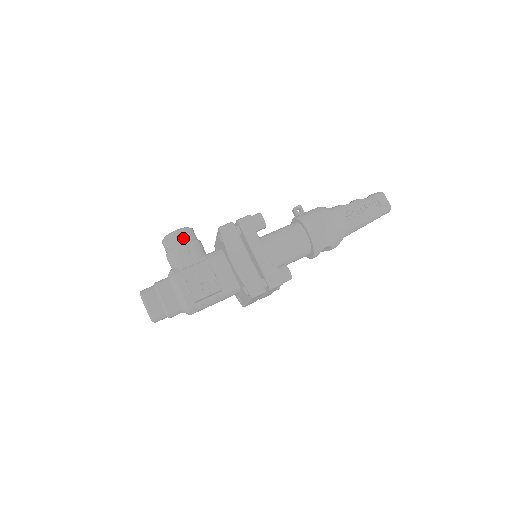
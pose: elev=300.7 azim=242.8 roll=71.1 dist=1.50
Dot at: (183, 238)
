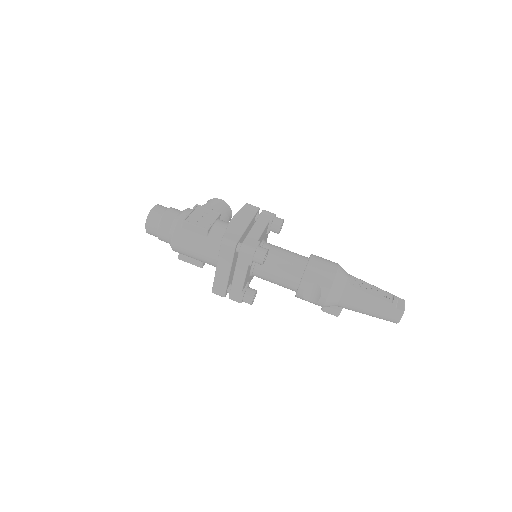
Dot at: (220, 204)
